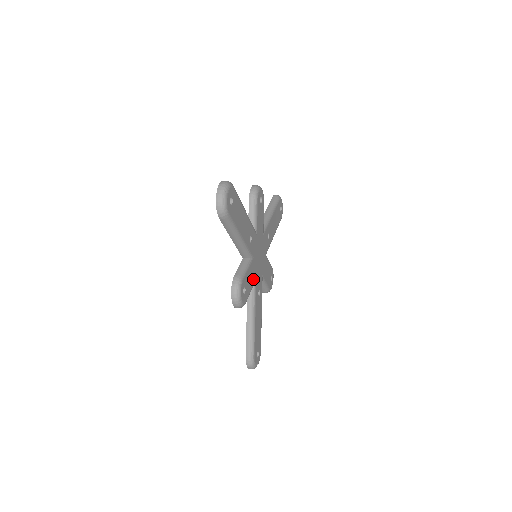
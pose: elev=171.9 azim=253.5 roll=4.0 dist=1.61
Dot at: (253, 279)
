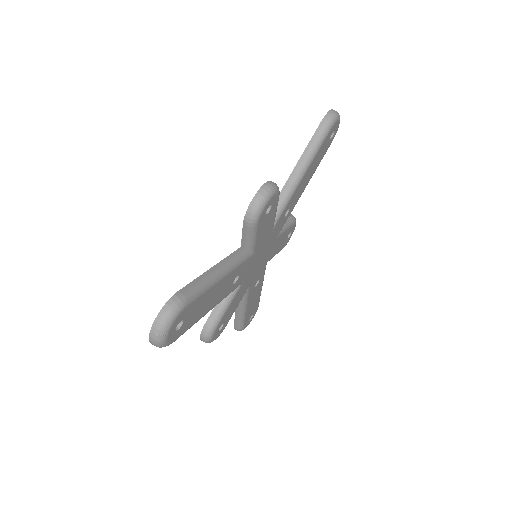
Dot at: (243, 294)
